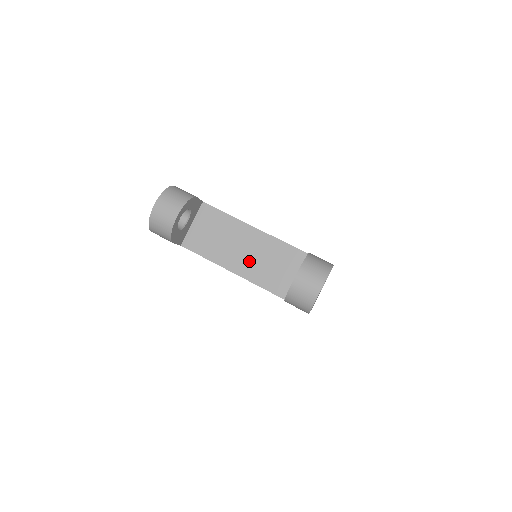
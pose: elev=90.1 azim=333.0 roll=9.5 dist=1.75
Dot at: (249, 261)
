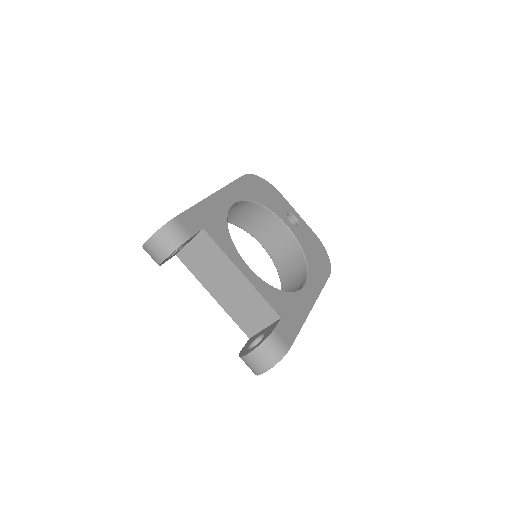
Dot at: (229, 296)
